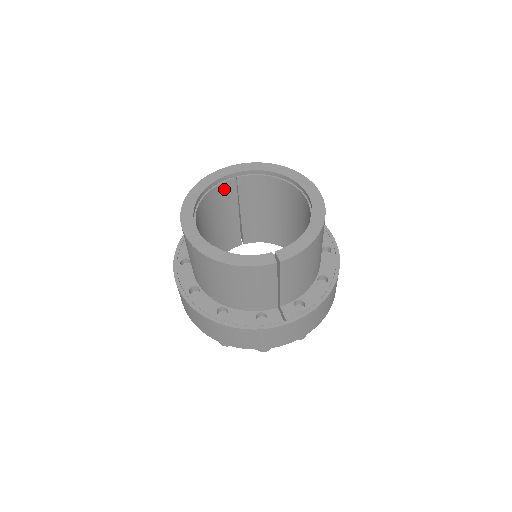
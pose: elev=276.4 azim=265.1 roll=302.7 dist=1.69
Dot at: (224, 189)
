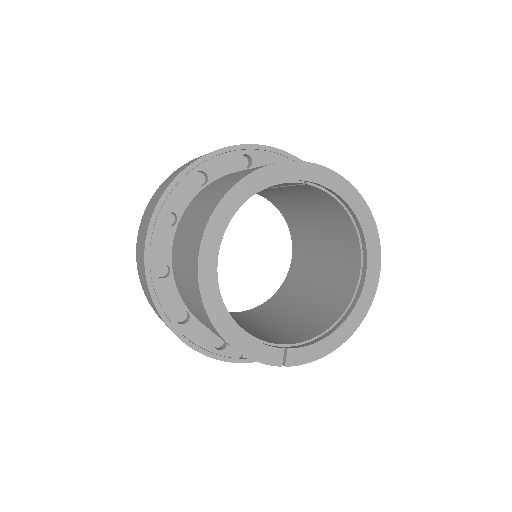
Dot at: occluded
